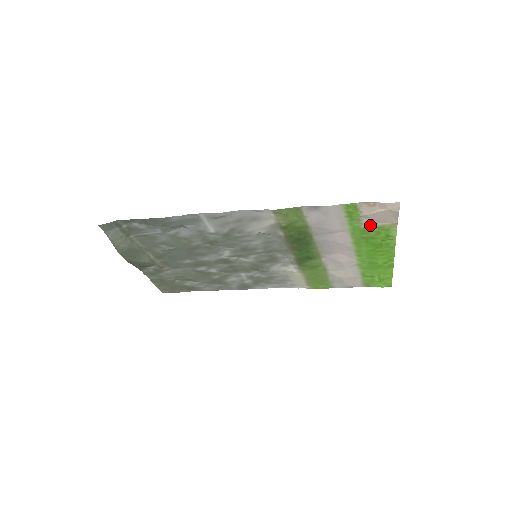
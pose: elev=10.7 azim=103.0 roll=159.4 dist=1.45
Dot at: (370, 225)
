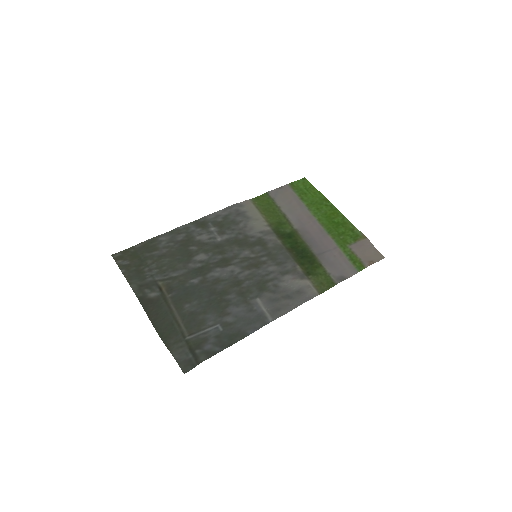
Dot at: (353, 245)
